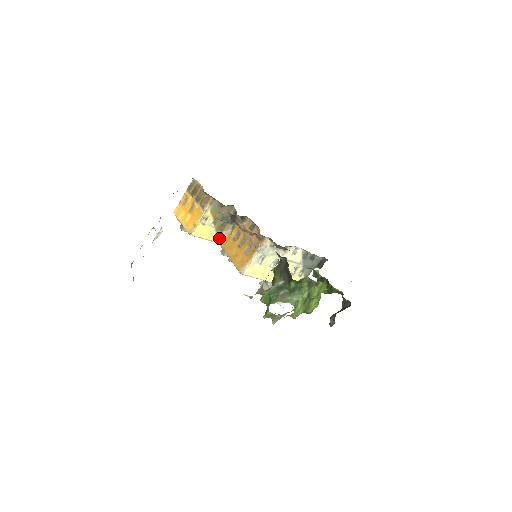
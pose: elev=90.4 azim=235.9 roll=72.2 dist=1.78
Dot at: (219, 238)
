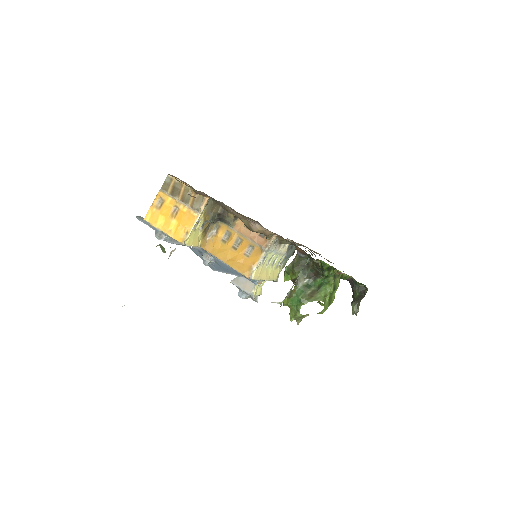
Dot at: (204, 242)
